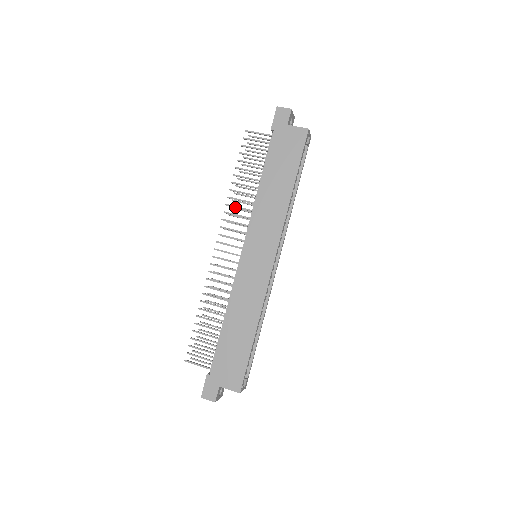
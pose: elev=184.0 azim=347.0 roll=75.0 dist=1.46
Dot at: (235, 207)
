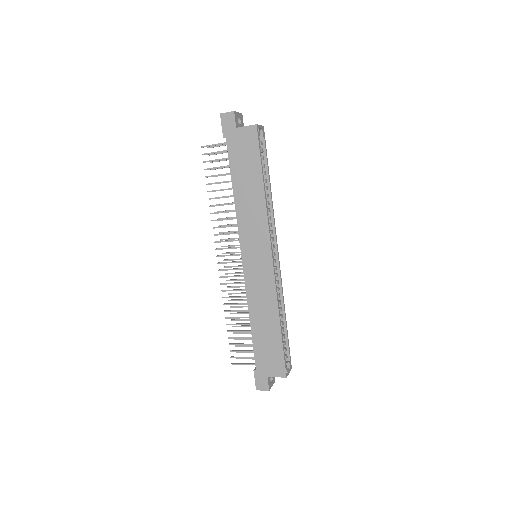
Dot at: (220, 220)
